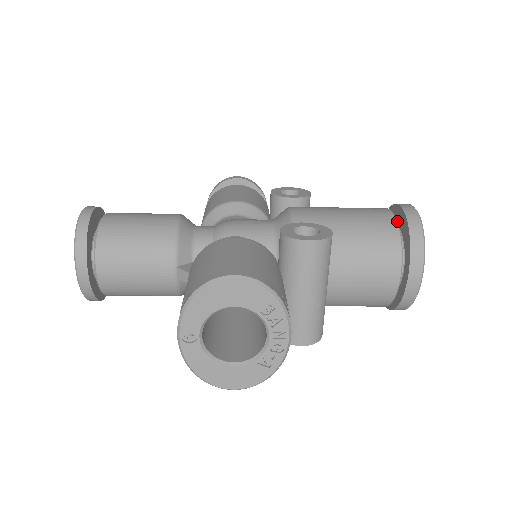
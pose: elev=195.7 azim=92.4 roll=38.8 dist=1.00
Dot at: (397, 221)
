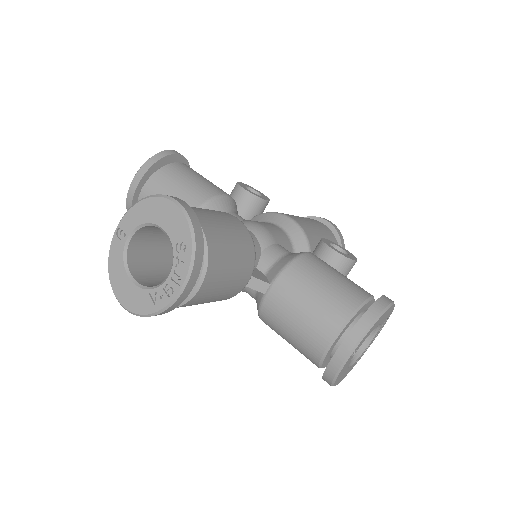
Dot at: (333, 234)
